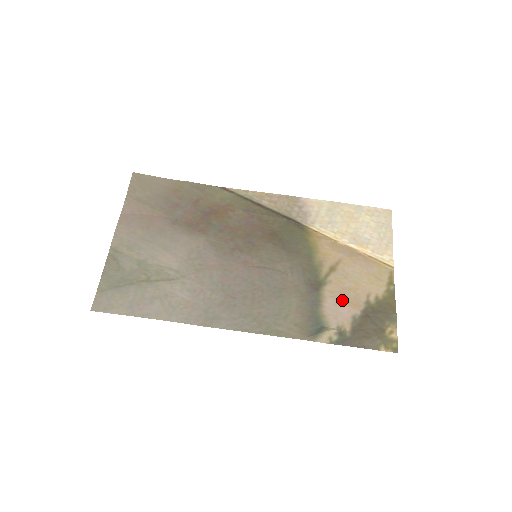
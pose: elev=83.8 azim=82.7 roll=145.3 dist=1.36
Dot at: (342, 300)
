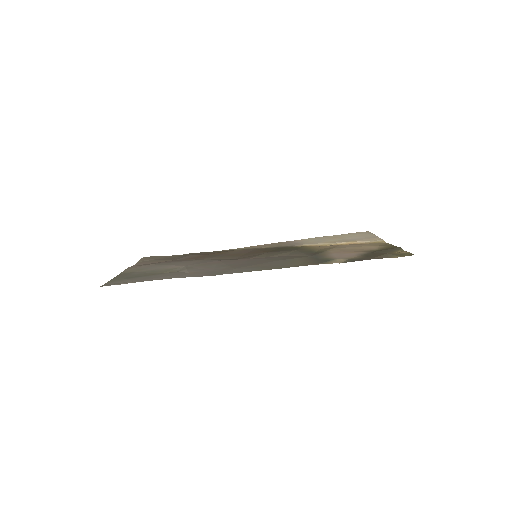
Dot at: (344, 252)
